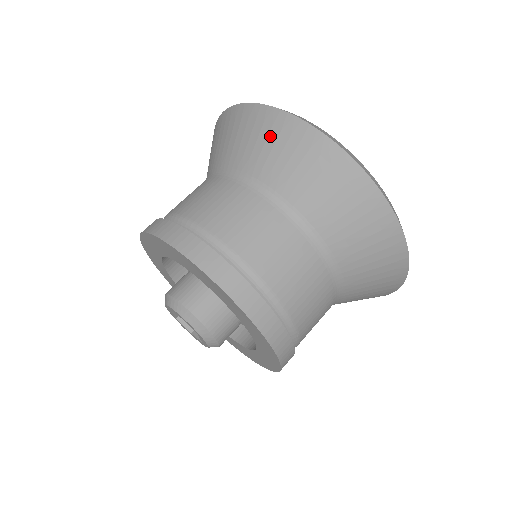
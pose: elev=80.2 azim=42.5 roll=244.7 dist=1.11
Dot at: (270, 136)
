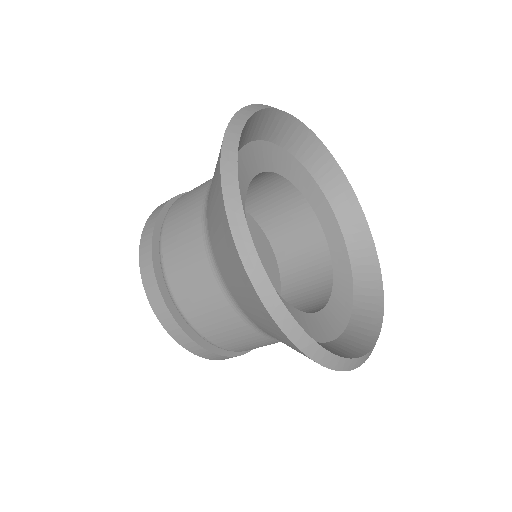
Dot at: (243, 289)
